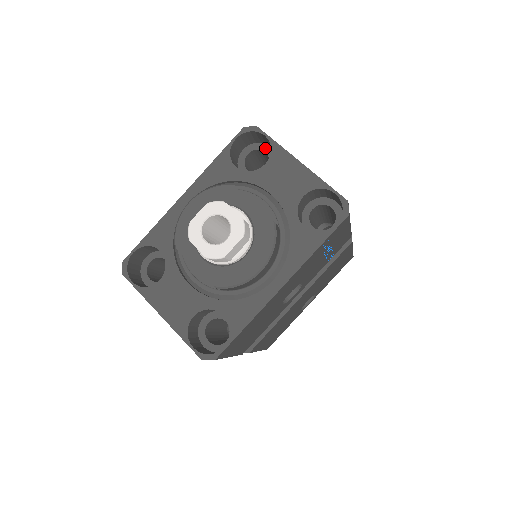
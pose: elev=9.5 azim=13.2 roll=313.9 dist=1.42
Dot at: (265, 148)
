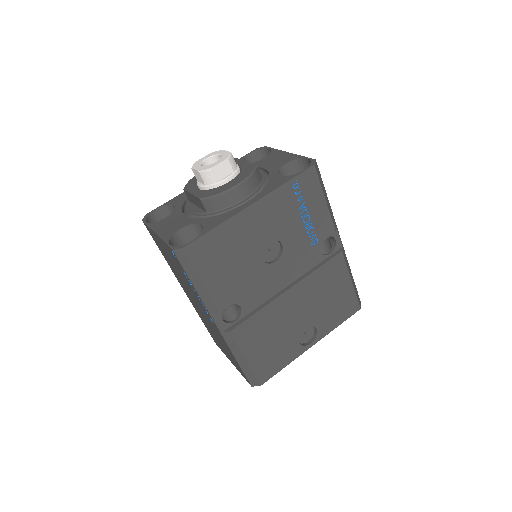
Dot at: occluded
